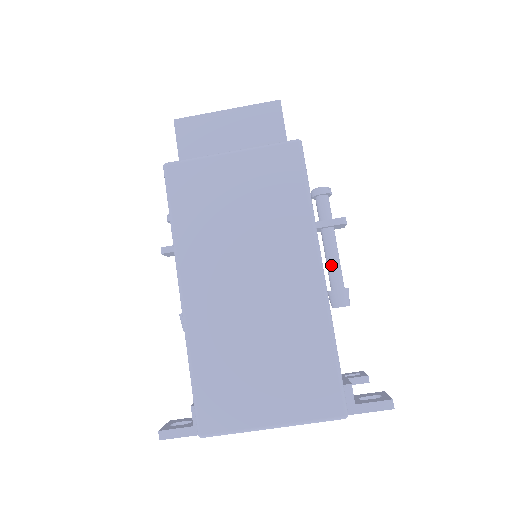
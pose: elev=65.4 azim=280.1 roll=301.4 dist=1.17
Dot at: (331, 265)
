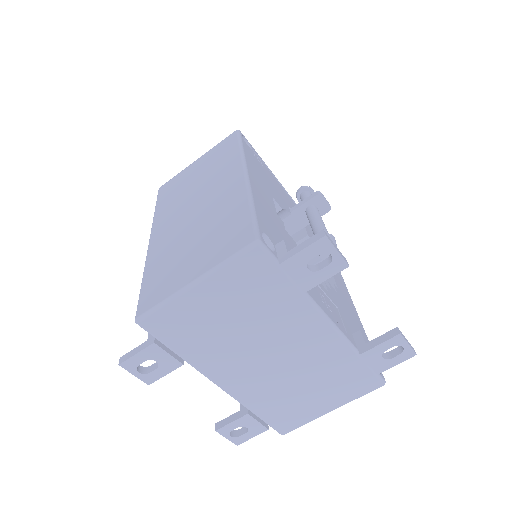
Dot at: (313, 227)
